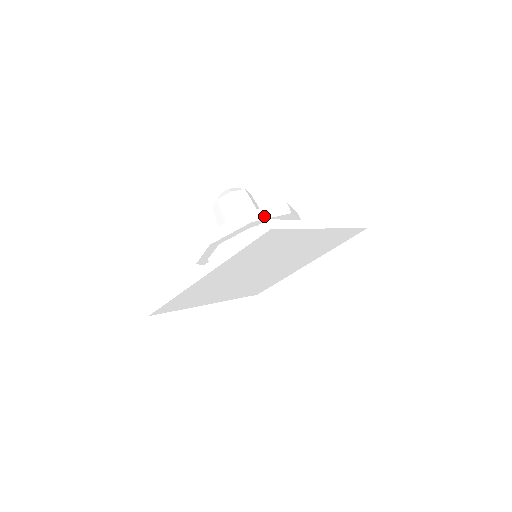
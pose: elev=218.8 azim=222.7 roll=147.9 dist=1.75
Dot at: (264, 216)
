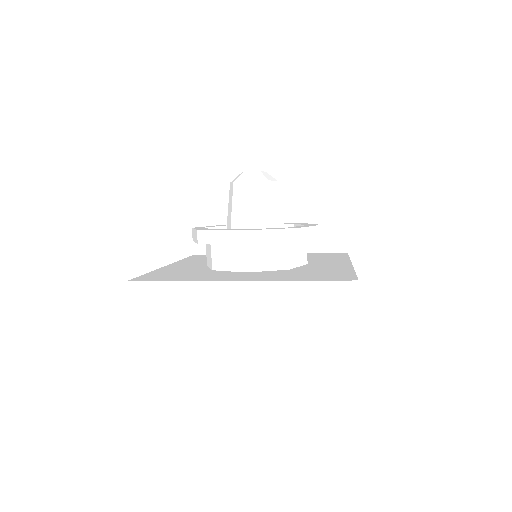
Dot at: (212, 241)
